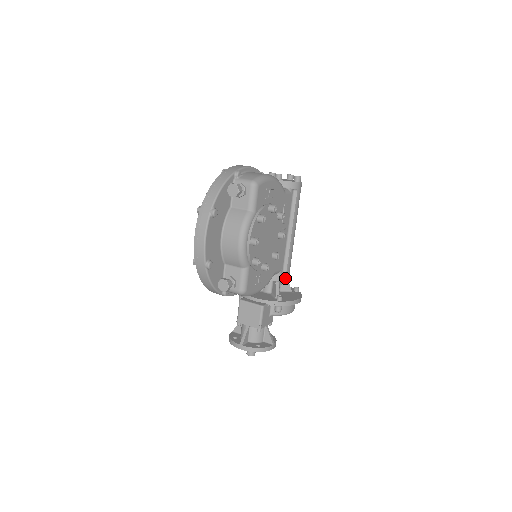
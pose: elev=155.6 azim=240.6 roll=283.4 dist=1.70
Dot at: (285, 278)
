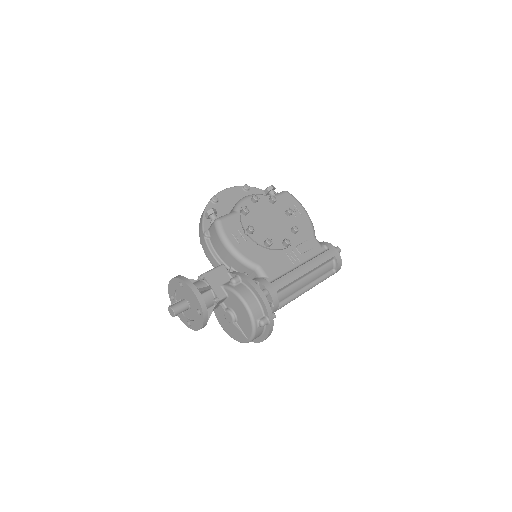
Dot at: (267, 285)
